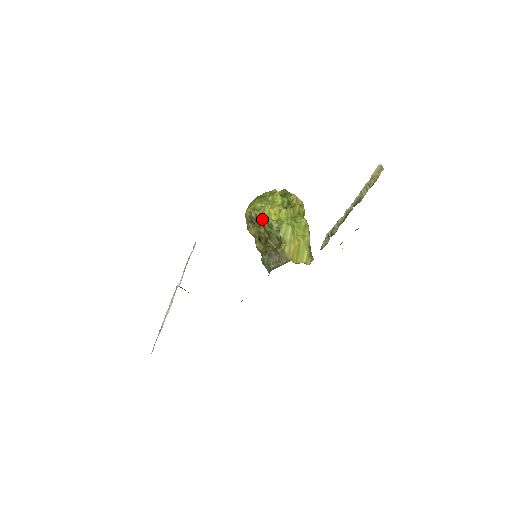
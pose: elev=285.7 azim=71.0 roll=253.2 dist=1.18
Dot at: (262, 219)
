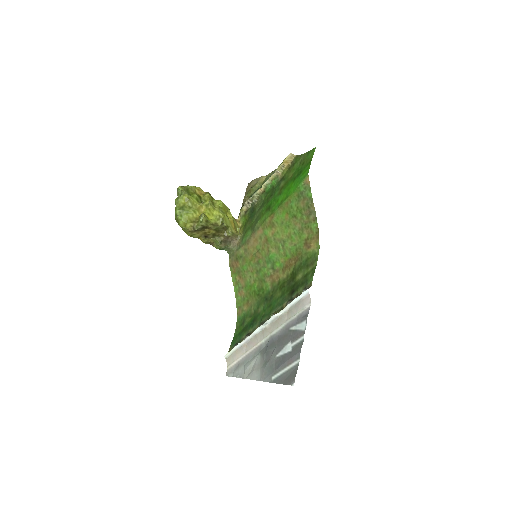
Dot at: (207, 225)
